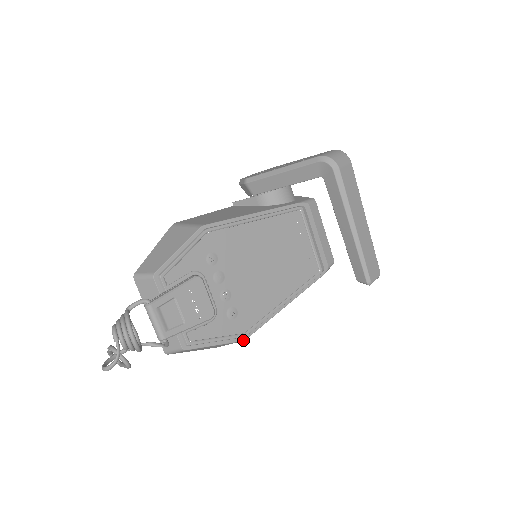
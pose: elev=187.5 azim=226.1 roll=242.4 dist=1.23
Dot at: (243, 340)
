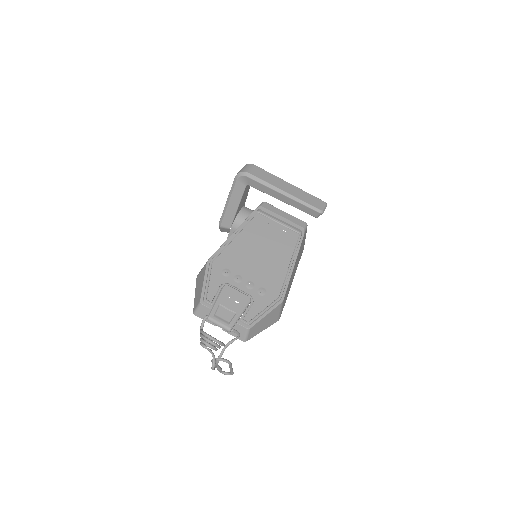
Dot at: (282, 301)
